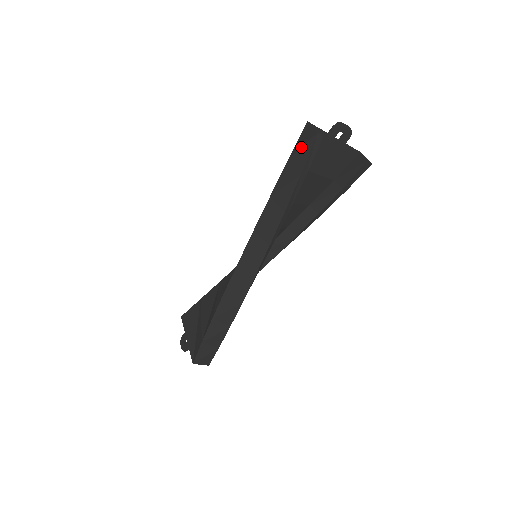
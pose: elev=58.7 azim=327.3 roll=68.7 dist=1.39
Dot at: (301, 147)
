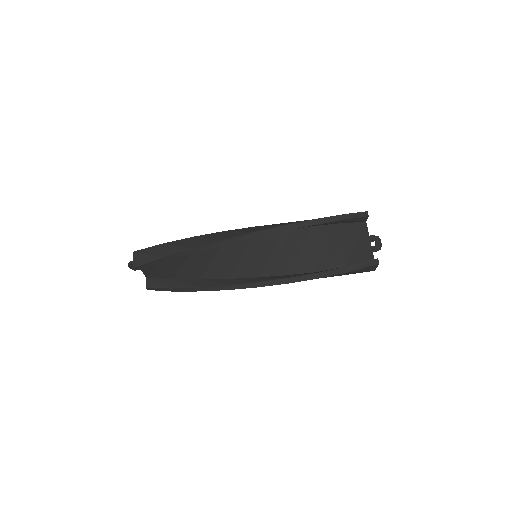
Dot at: occluded
